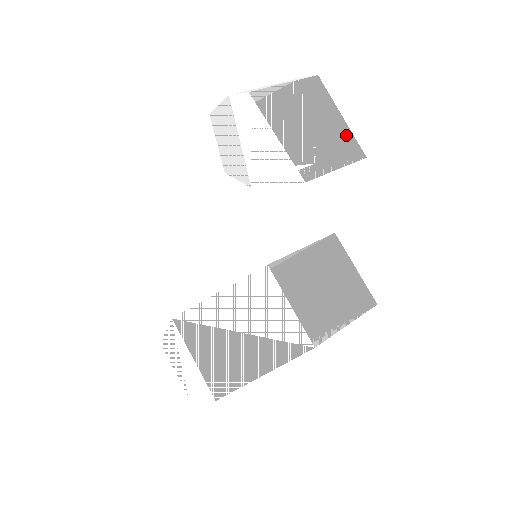
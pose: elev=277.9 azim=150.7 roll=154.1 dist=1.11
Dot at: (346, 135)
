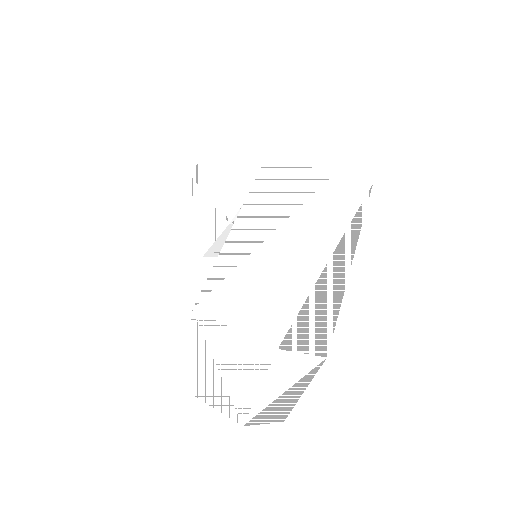
Dot at: occluded
